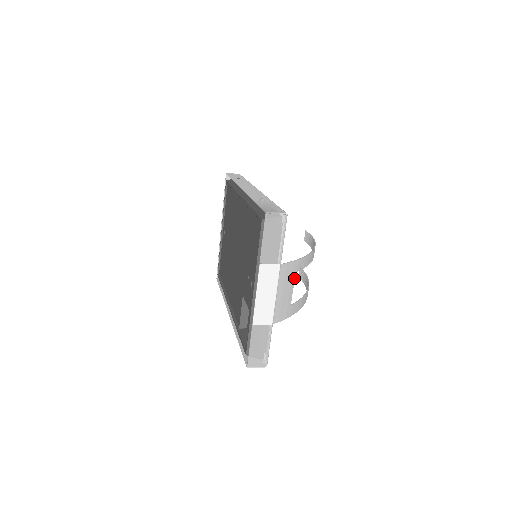
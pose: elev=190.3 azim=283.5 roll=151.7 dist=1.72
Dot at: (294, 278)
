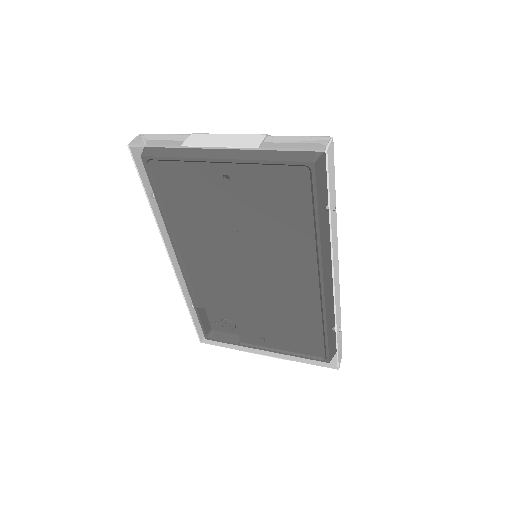
Dot at: occluded
